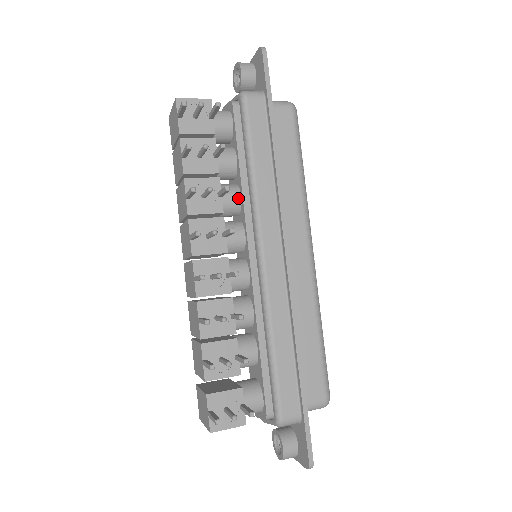
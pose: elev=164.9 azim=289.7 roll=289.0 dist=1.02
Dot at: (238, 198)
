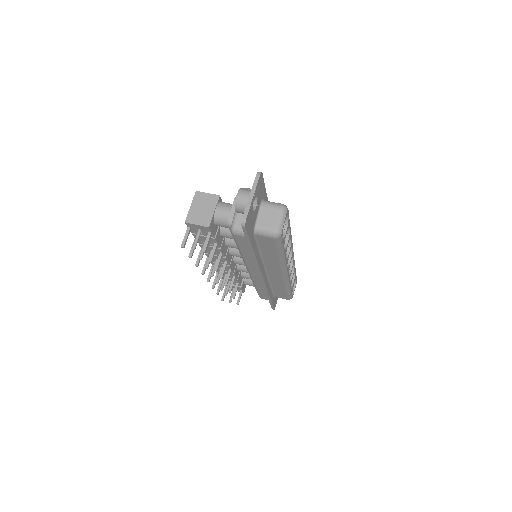
Dot at: occluded
